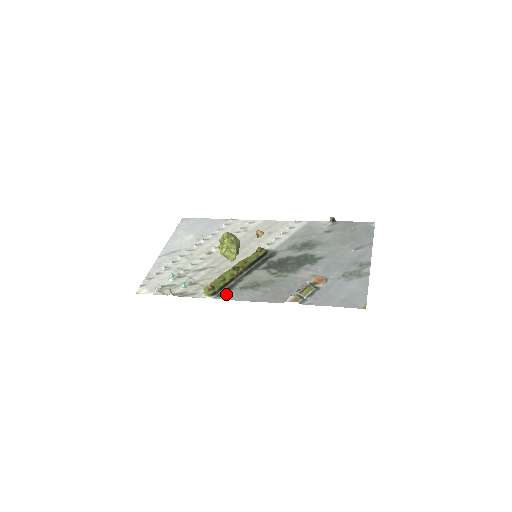
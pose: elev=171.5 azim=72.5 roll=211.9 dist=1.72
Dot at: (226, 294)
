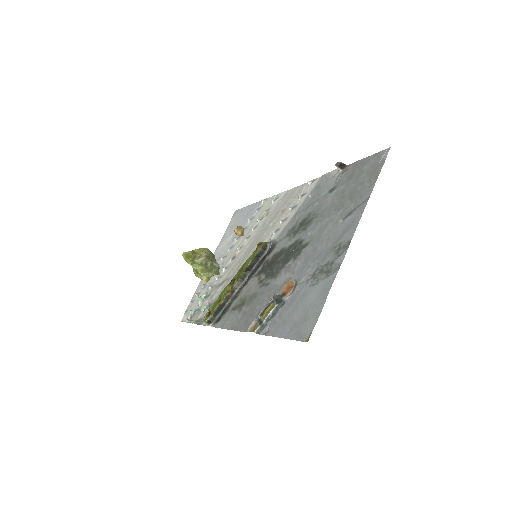
Dot at: (221, 319)
